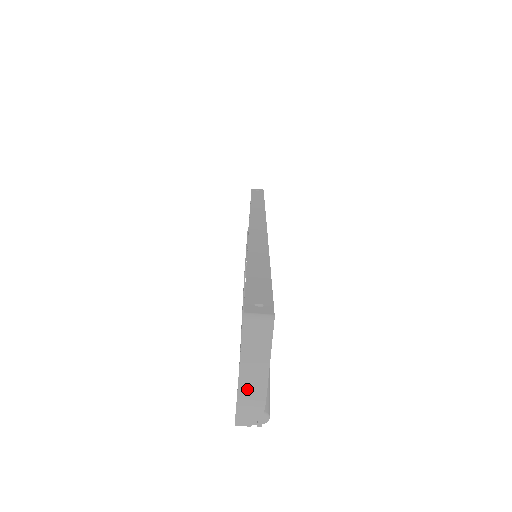
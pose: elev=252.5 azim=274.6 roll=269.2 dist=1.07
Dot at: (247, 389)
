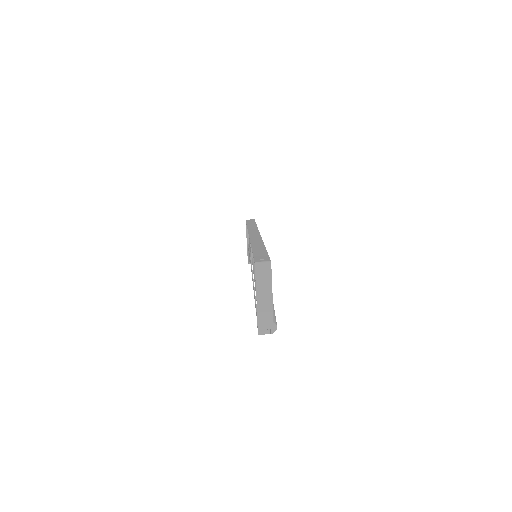
Dot at: (262, 306)
